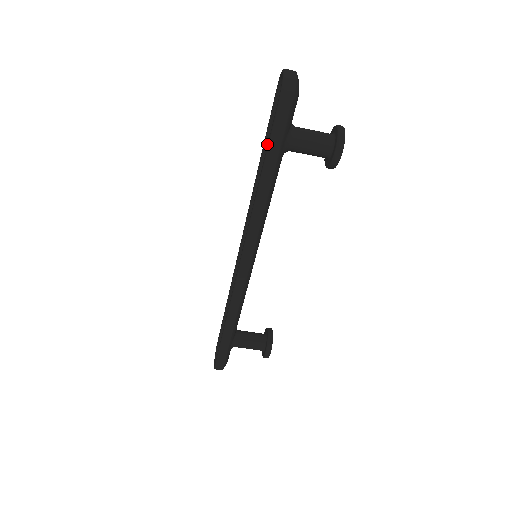
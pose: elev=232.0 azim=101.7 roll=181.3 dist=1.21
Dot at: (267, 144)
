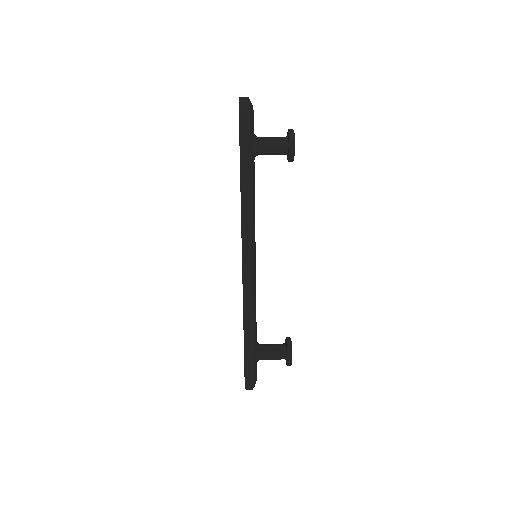
Dot at: occluded
